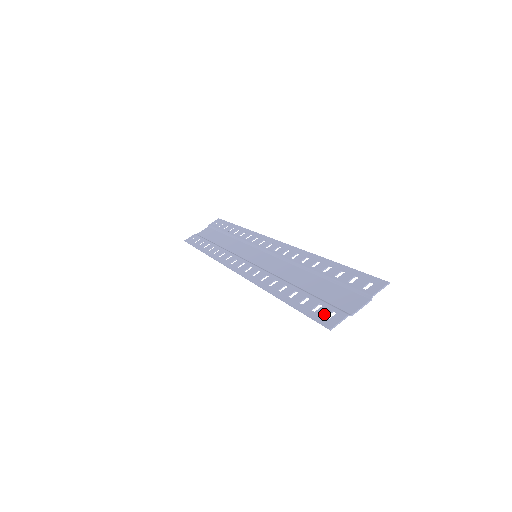
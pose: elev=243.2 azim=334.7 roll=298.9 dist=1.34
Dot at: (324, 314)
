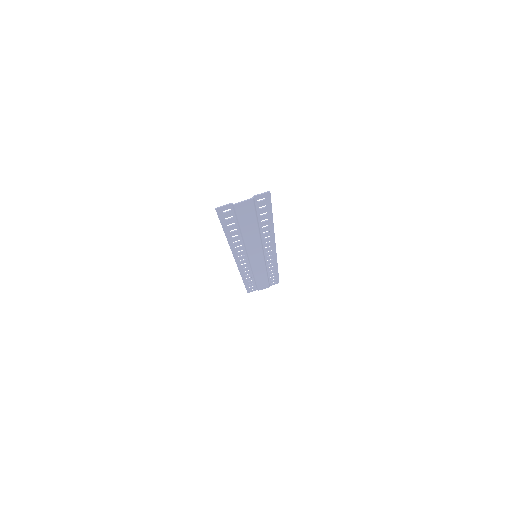
Dot at: (225, 213)
